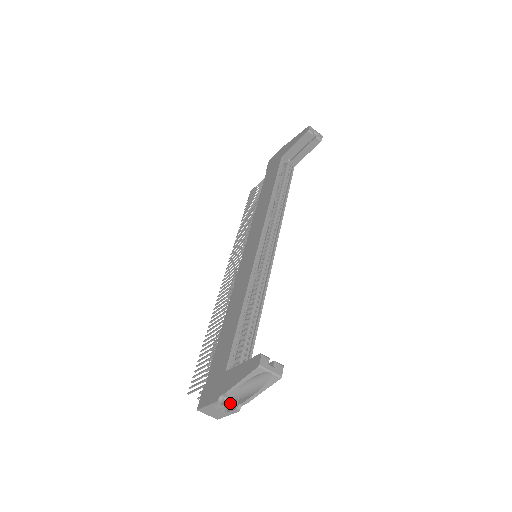
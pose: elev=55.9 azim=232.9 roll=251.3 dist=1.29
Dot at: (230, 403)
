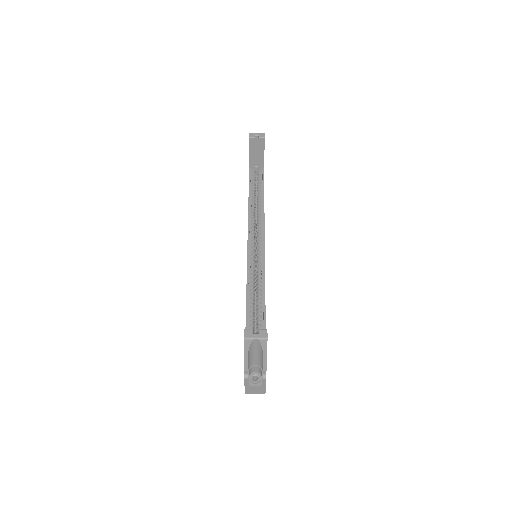
Dot at: (261, 377)
